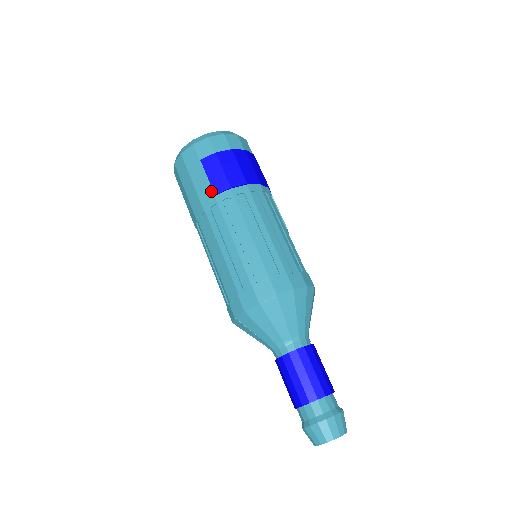
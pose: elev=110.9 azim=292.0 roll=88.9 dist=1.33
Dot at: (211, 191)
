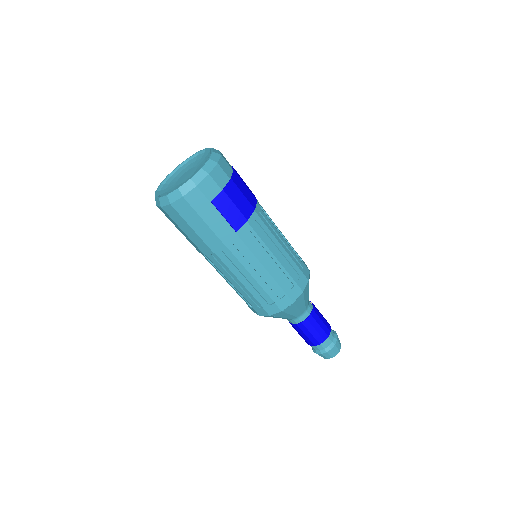
Dot at: (231, 229)
